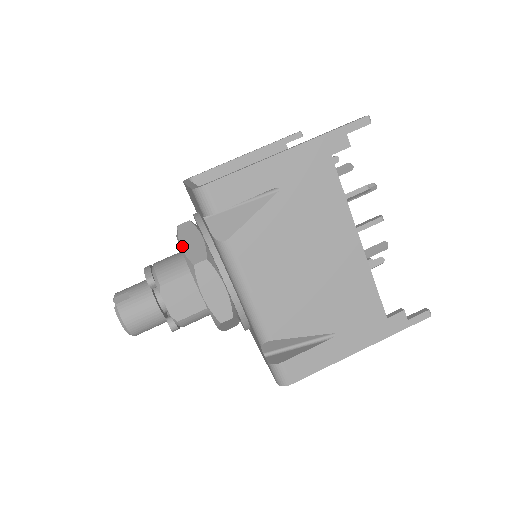
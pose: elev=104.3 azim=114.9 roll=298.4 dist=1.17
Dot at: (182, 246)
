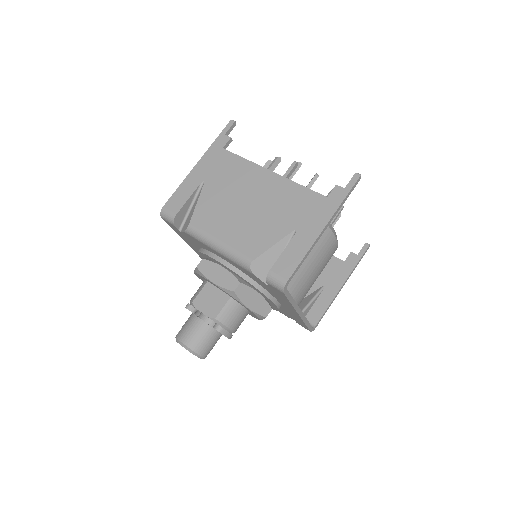
Dot at: occluded
